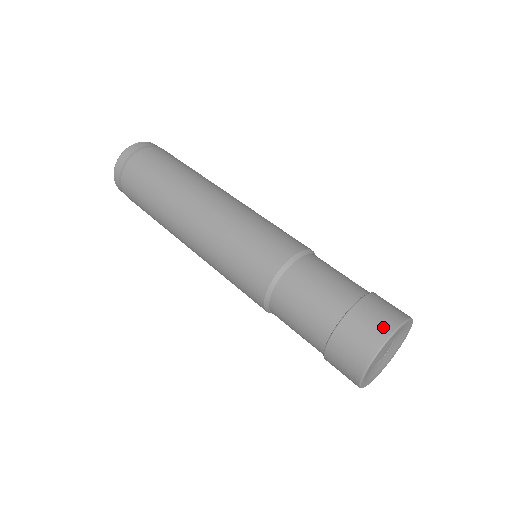
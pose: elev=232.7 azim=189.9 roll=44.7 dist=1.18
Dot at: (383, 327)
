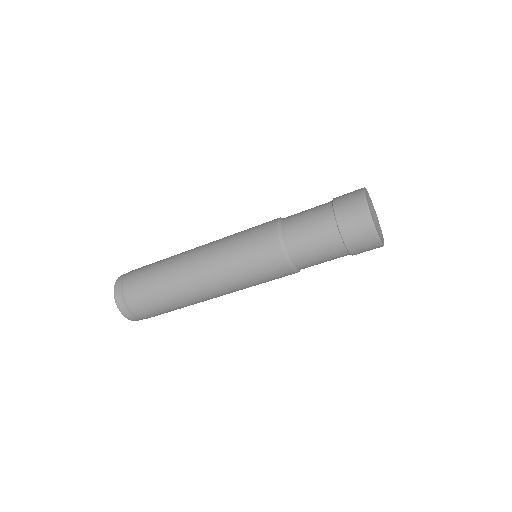
Dot at: (356, 192)
